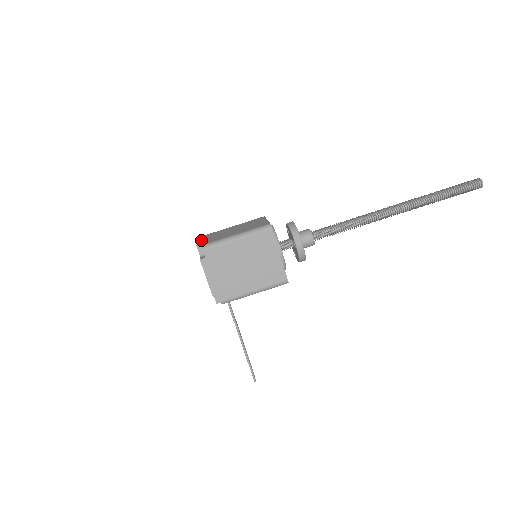
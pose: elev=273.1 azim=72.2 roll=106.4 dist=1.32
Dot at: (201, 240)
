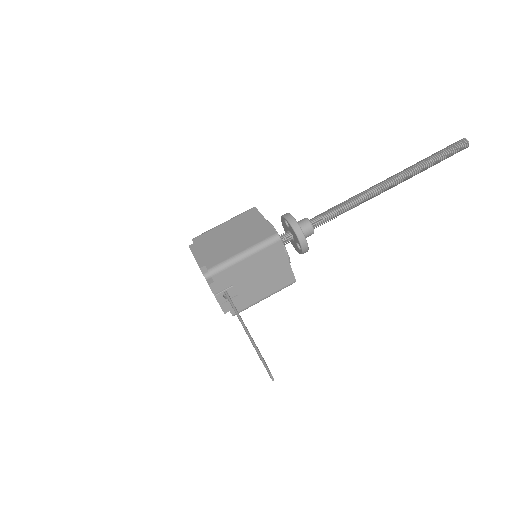
Dot at: occluded
